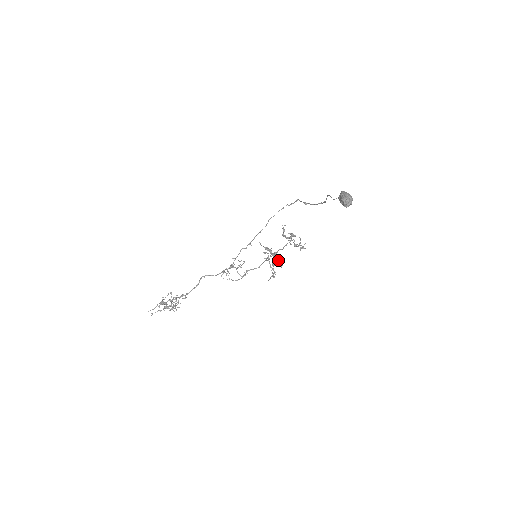
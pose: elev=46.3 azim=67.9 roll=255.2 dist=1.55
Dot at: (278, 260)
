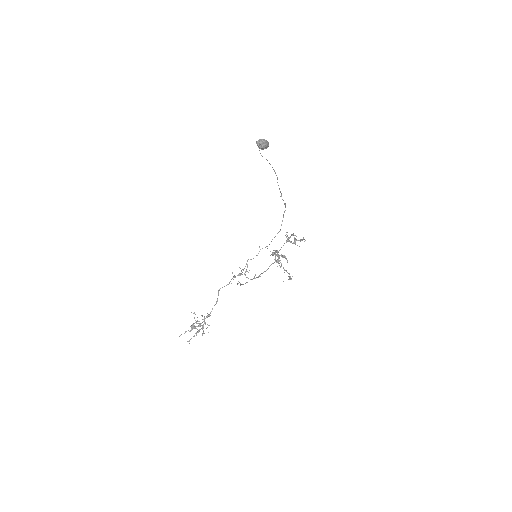
Dot at: (282, 256)
